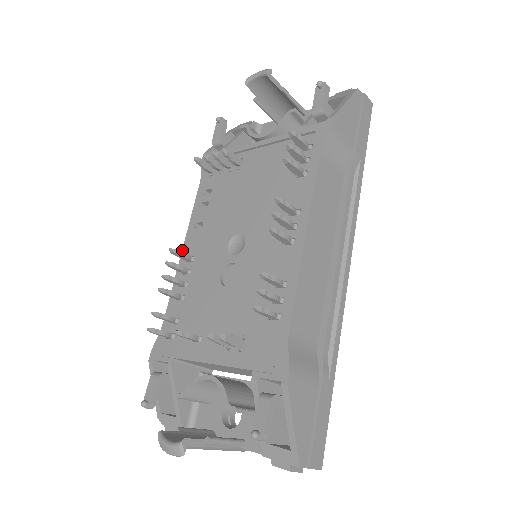
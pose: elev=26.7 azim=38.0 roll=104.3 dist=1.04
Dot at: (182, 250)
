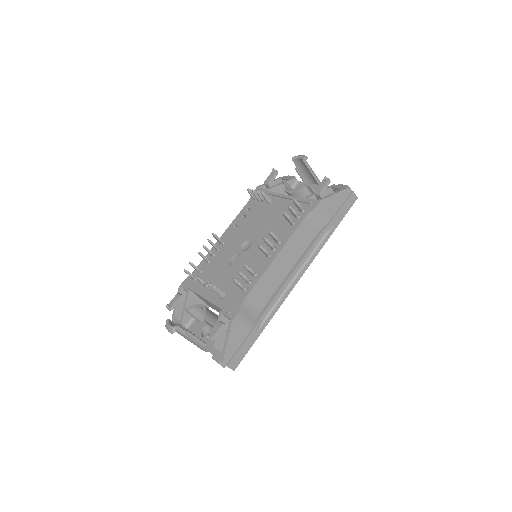
Dot at: (221, 236)
